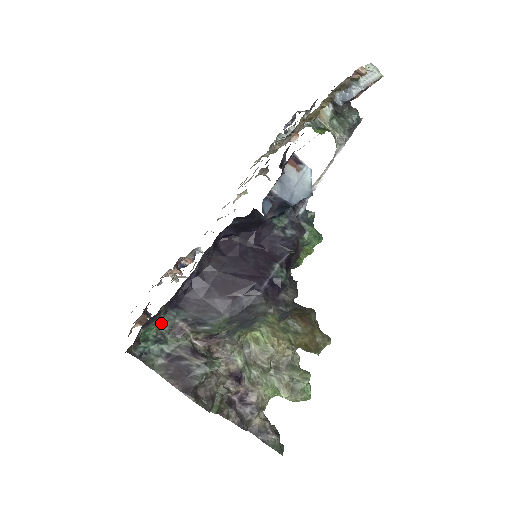
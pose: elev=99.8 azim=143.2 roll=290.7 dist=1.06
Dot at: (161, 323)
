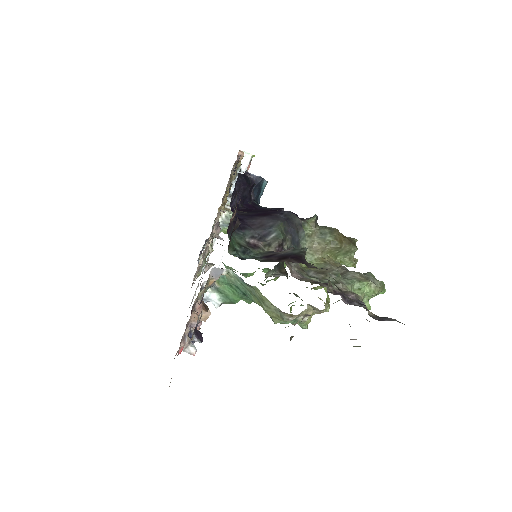
Dot at: (237, 240)
